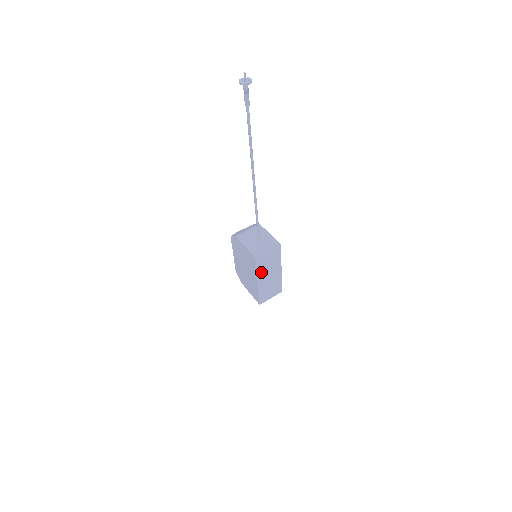
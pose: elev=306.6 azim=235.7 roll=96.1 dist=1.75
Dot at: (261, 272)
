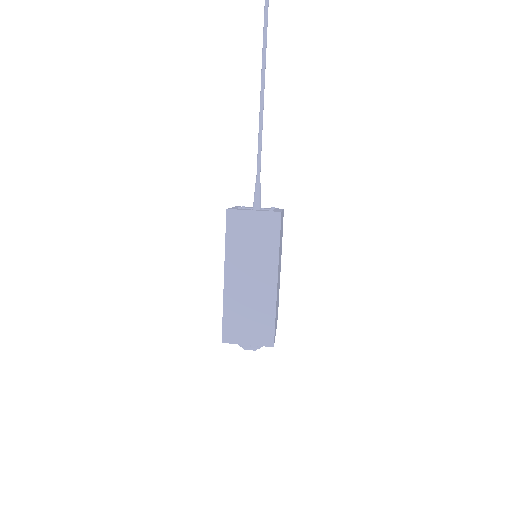
Dot at: (234, 255)
